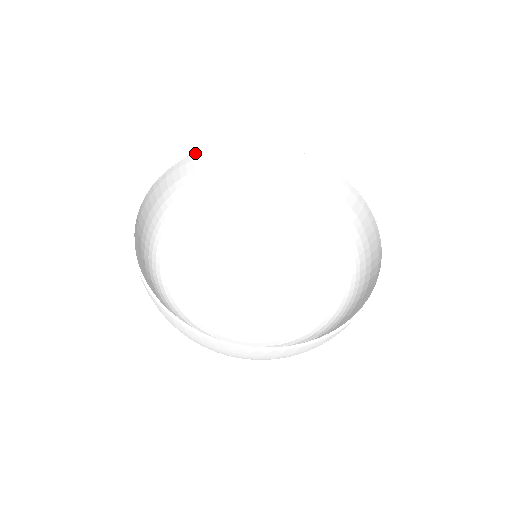
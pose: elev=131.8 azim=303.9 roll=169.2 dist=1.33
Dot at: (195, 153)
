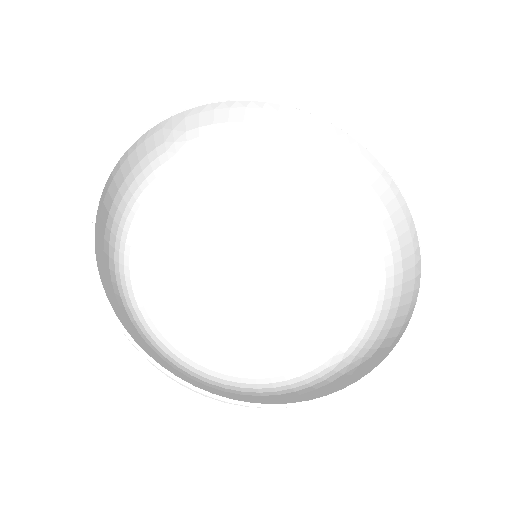
Dot at: (165, 119)
